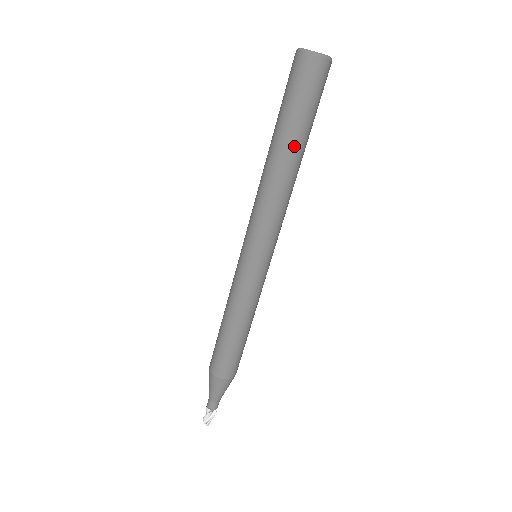
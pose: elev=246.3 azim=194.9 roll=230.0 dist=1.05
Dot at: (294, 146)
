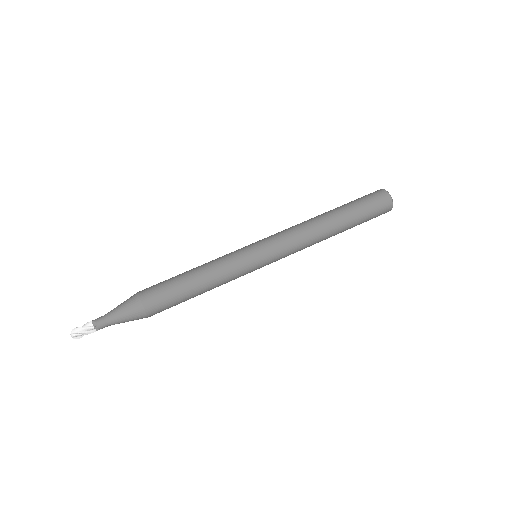
Dot at: (344, 225)
